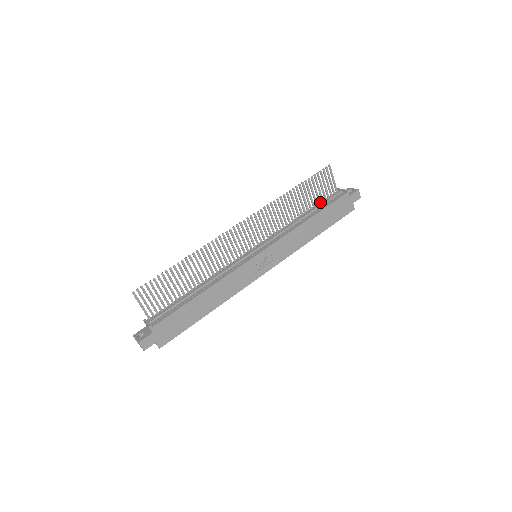
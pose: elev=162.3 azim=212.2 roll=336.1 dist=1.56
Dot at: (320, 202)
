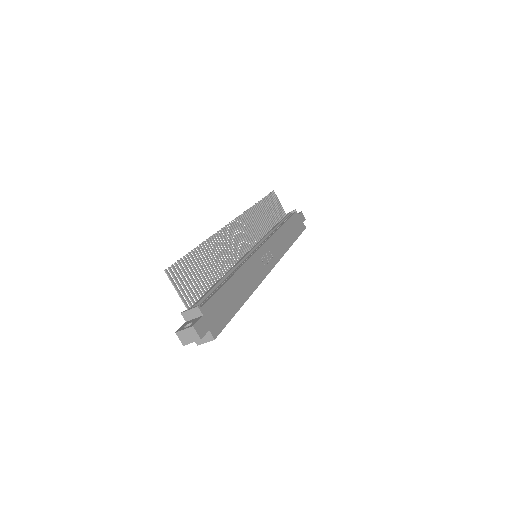
Dot at: (279, 221)
